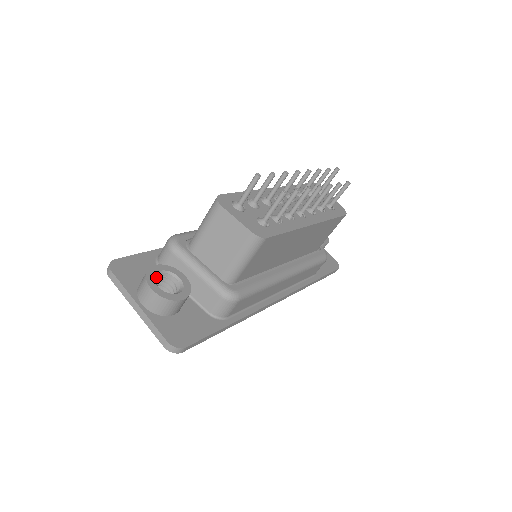
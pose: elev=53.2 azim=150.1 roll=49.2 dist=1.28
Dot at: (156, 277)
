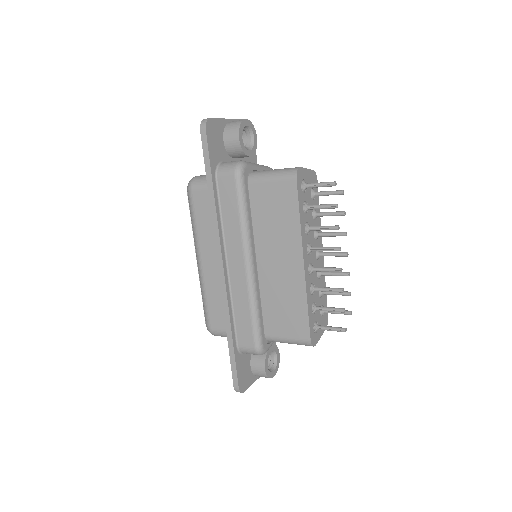
Dot at: (268, 369)
